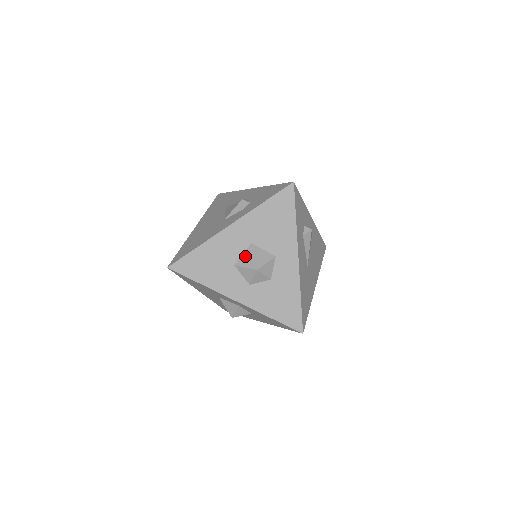
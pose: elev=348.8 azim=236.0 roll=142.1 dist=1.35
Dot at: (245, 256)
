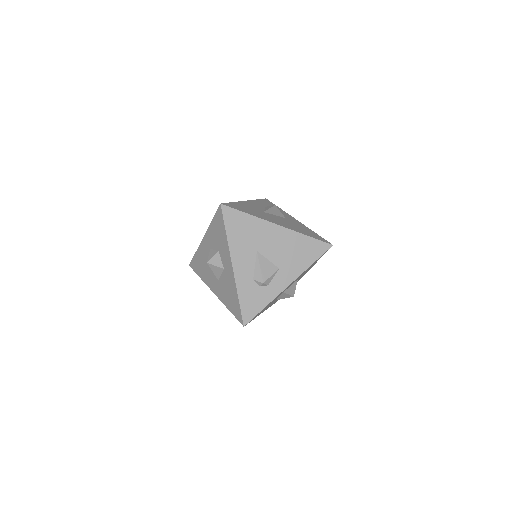
Dot at: occluded
